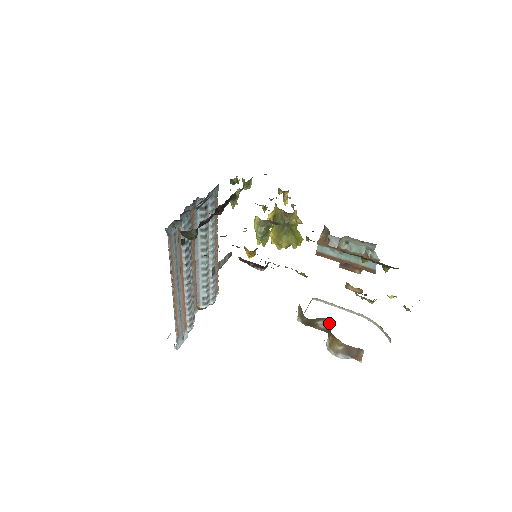
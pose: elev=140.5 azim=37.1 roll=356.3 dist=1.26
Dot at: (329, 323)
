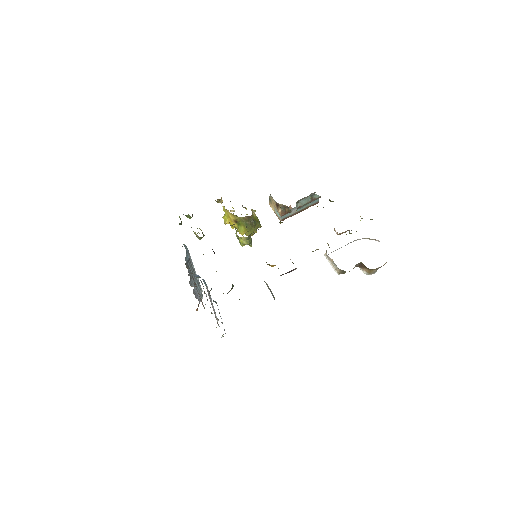
Dot at: (358, 264)
